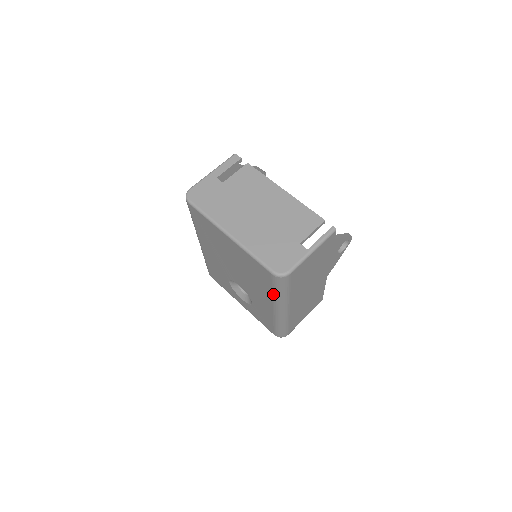
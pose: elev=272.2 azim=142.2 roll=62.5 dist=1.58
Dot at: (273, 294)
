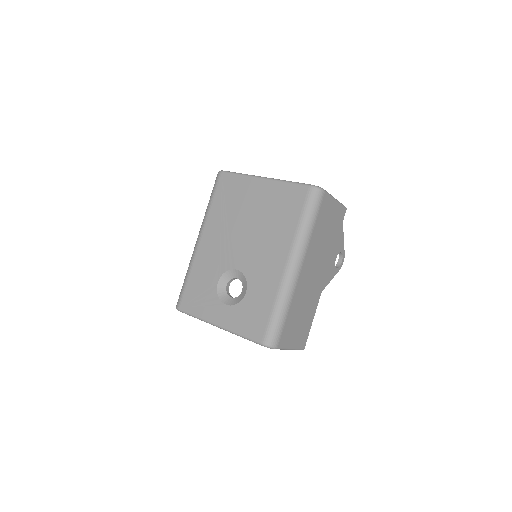
Dot at: (298, 227)
